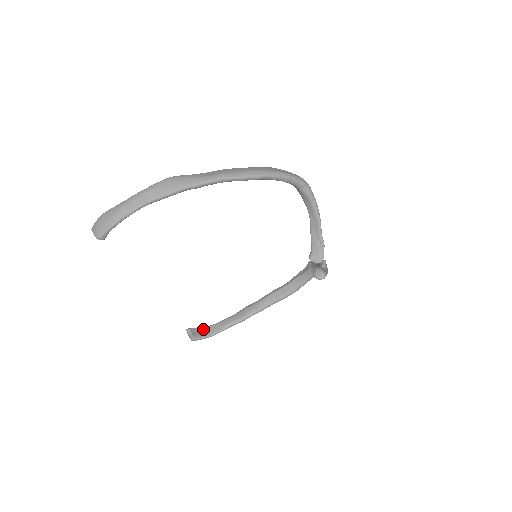
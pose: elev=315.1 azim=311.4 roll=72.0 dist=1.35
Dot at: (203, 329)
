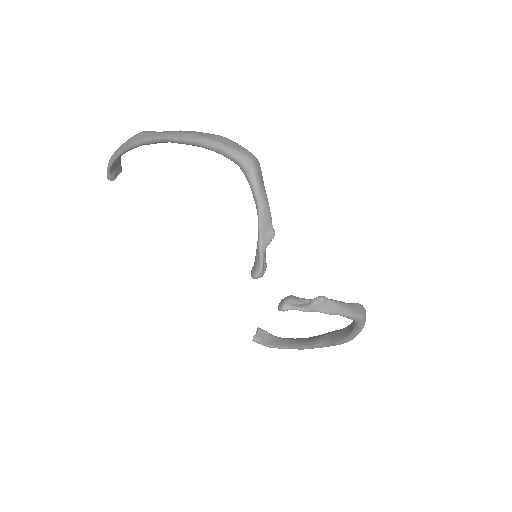
Dot at: (270, 336)
